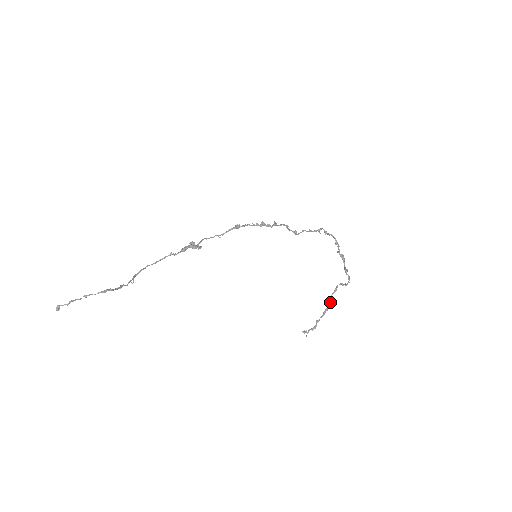
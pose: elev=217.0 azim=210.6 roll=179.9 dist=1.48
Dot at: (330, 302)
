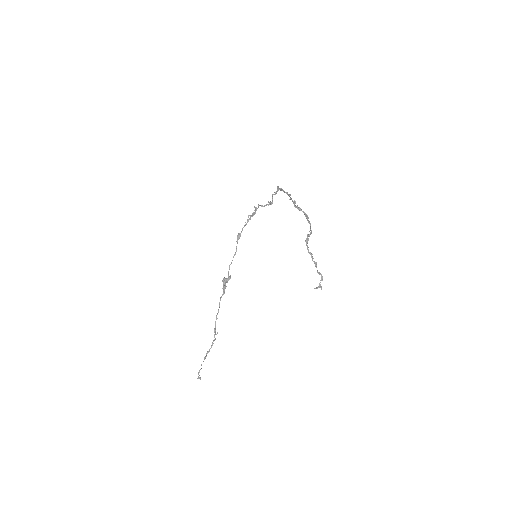
Dot at: (312, 256)
